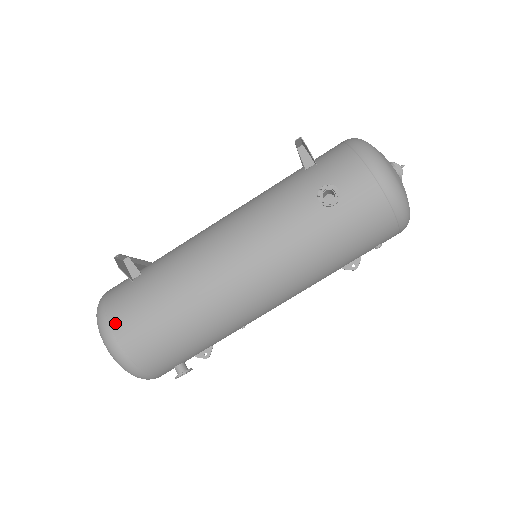
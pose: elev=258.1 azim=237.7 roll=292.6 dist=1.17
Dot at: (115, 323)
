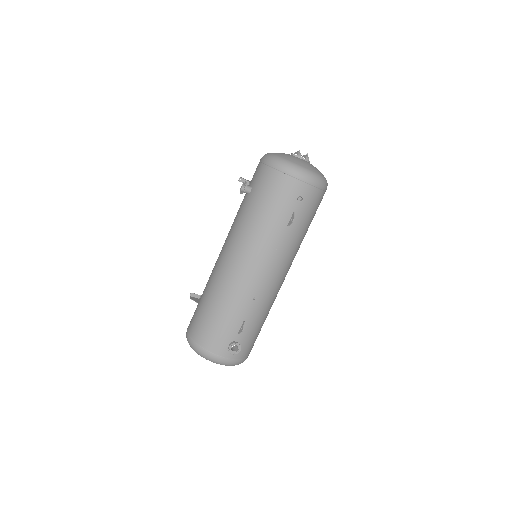
Dot at: (189, 327)
